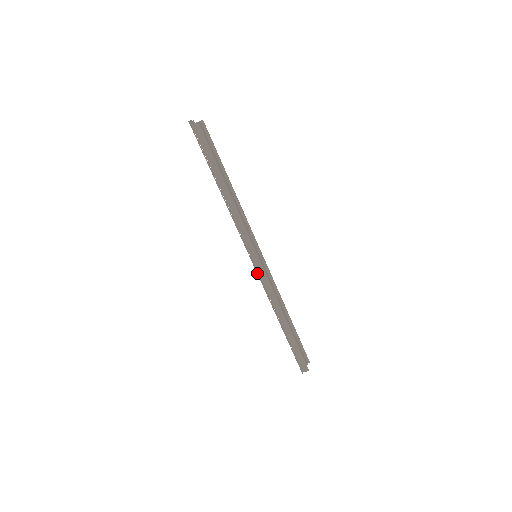
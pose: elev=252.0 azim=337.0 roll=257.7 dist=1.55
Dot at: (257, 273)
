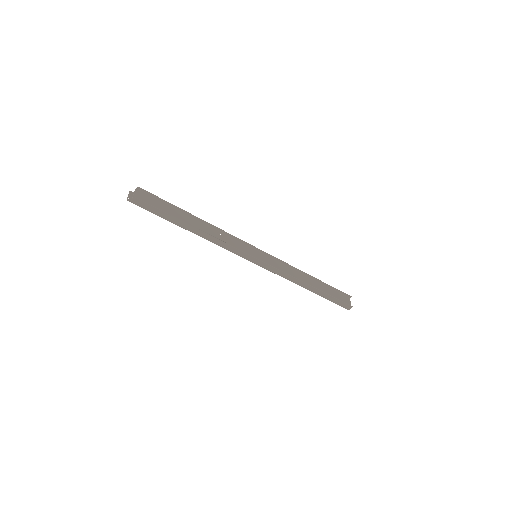
Dot at: occluded
